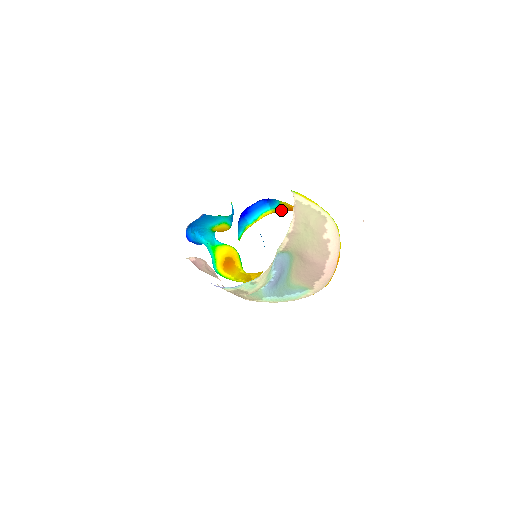
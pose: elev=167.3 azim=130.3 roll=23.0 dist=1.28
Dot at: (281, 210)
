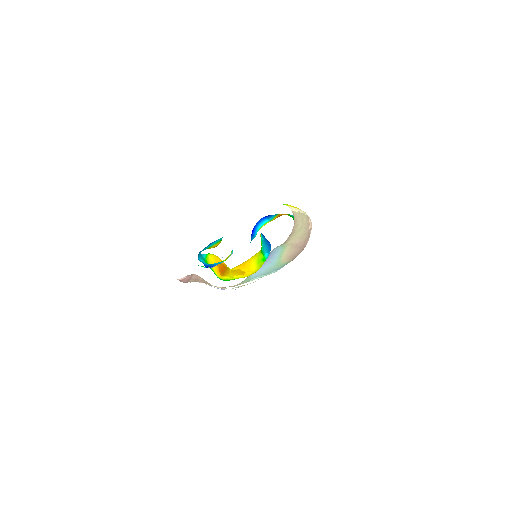
Dot at: occluded
